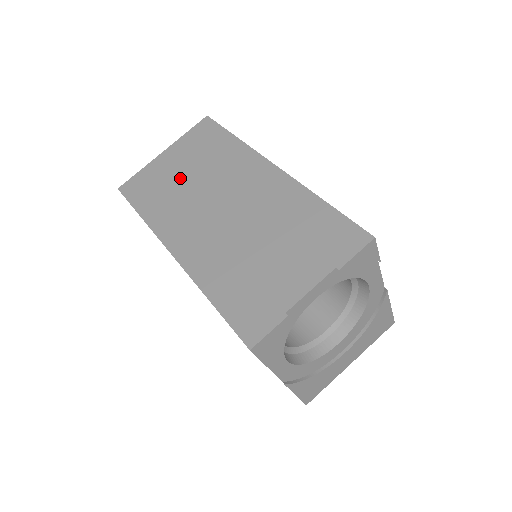
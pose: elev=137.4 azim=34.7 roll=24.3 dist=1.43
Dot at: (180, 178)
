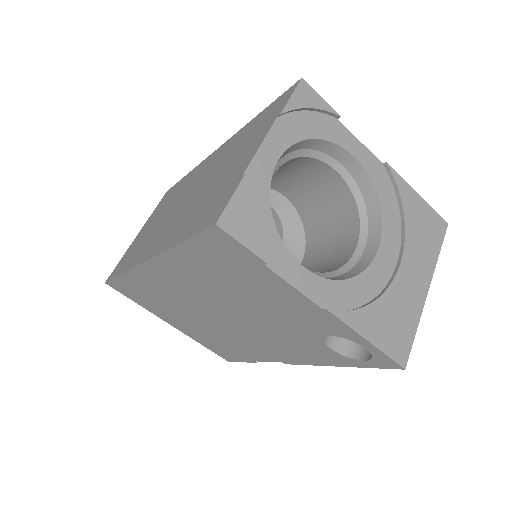
Dot at: (149, 229)
